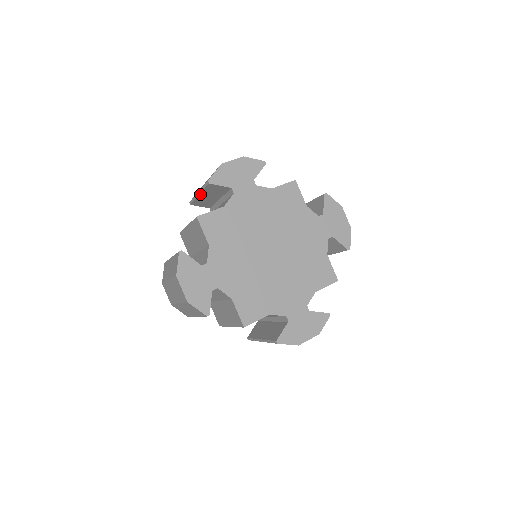
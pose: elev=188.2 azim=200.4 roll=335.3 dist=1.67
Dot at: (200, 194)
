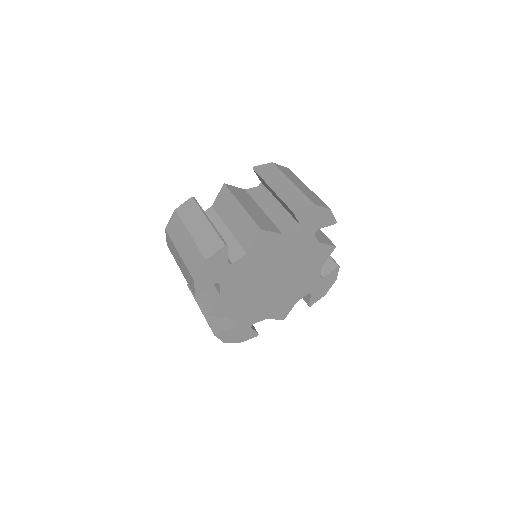
Dot at: (273, 191)
